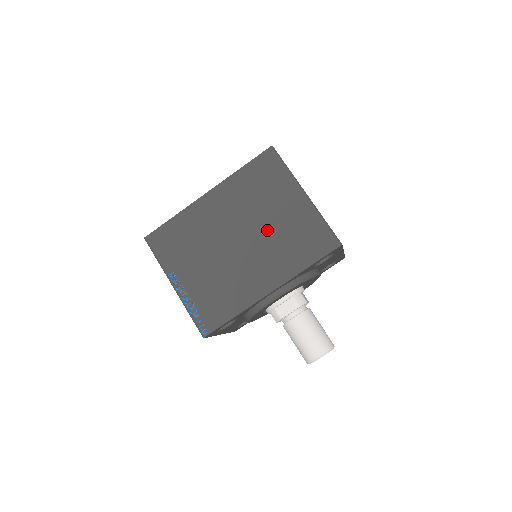
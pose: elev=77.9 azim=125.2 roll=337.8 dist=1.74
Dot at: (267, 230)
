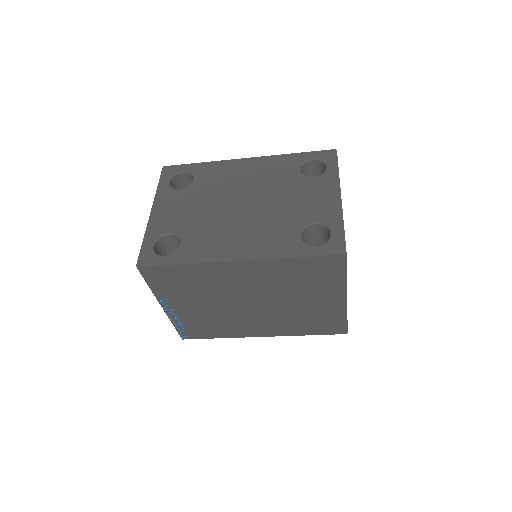
Dot at: (287, 307)
